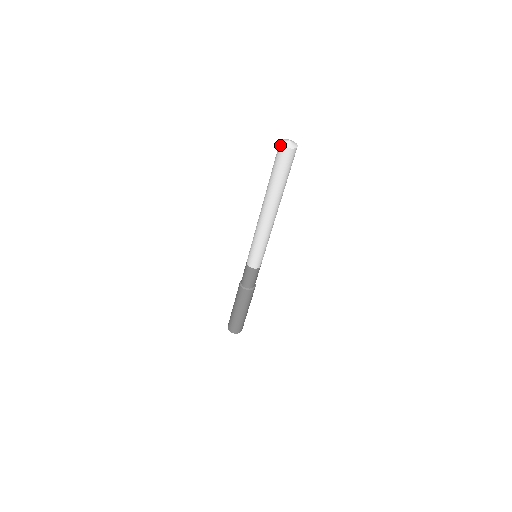
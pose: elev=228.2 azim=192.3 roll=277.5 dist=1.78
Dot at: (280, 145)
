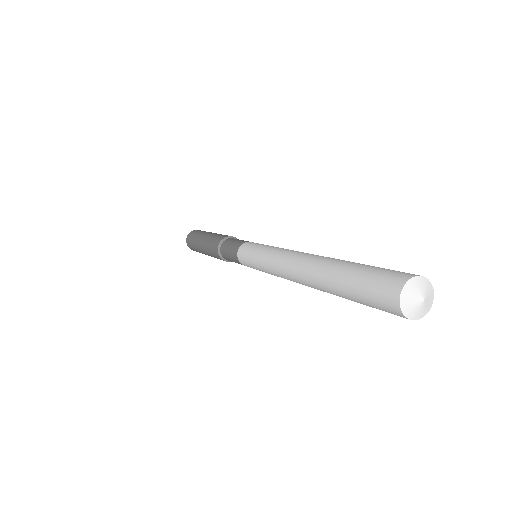
Dot at: occluded
